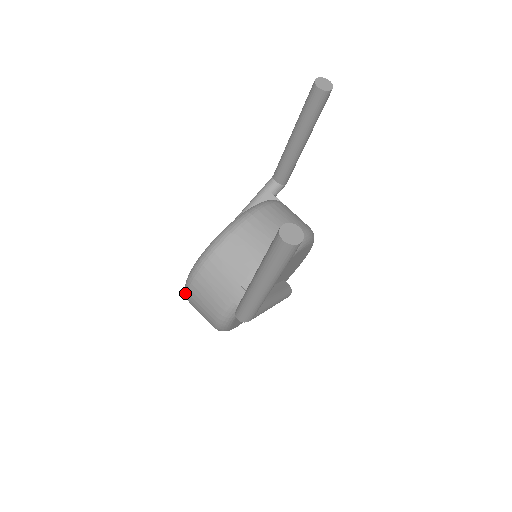
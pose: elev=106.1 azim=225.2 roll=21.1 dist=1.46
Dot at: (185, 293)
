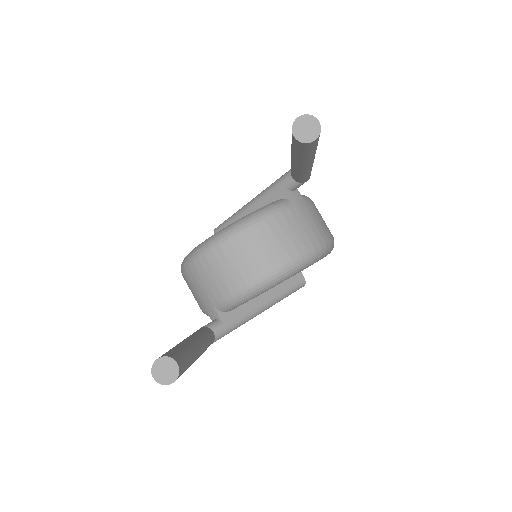
Dot at: occluded
